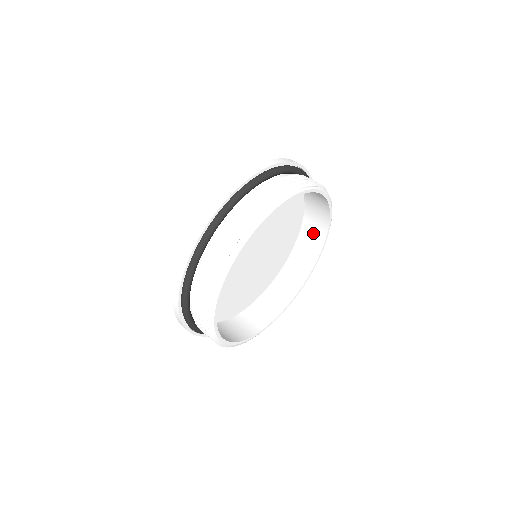
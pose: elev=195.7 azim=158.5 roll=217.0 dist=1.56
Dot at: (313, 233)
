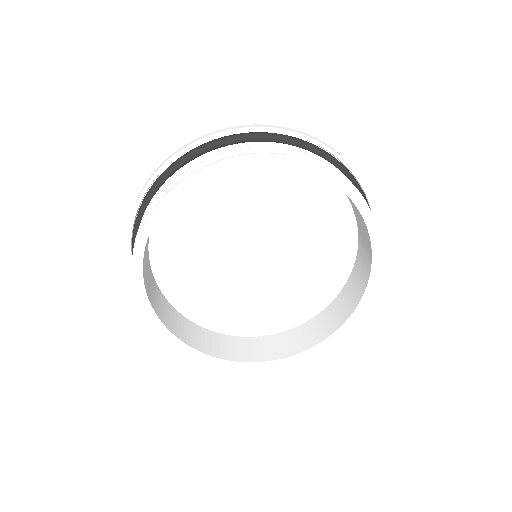
Dot at: (363, 232)
